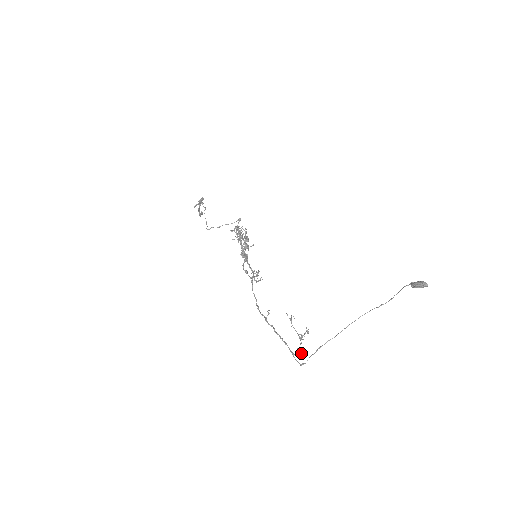
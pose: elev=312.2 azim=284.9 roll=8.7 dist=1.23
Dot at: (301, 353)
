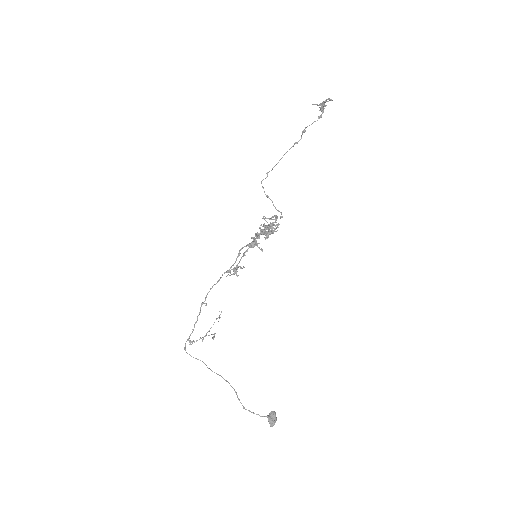
Dot at: occluded
